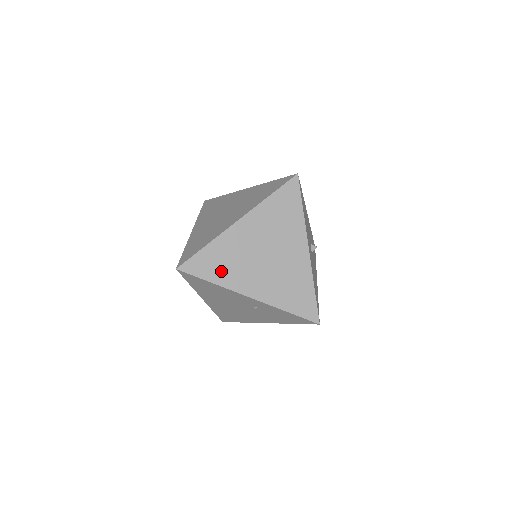
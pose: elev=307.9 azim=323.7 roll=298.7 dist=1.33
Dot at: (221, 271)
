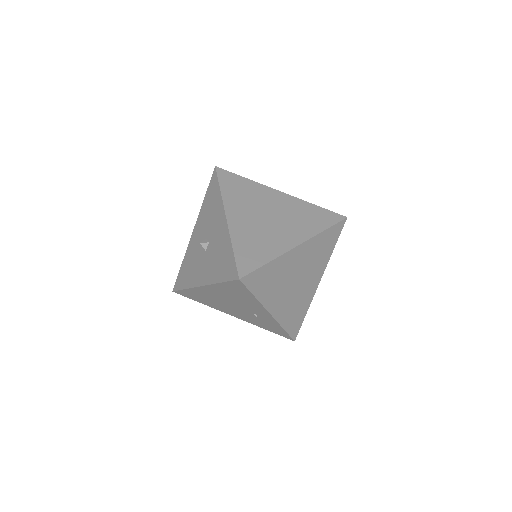
Dot at: (266, 288)
